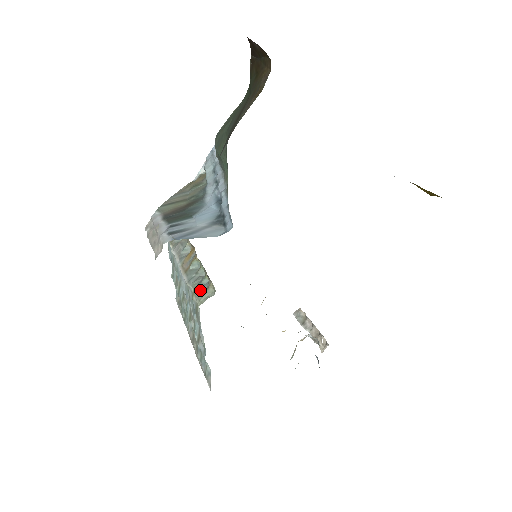
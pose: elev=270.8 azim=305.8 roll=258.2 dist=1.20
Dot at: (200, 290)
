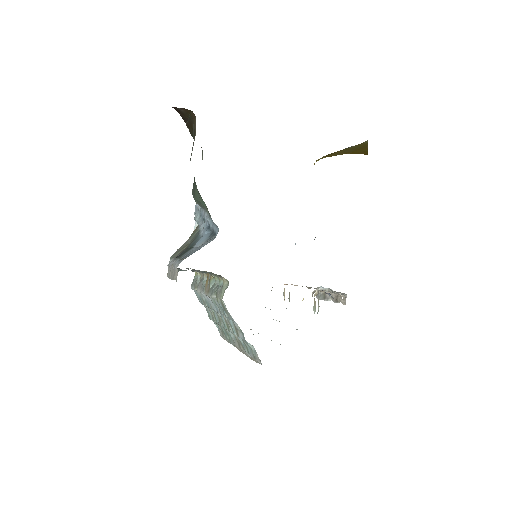
Dot at: (219, 291)
